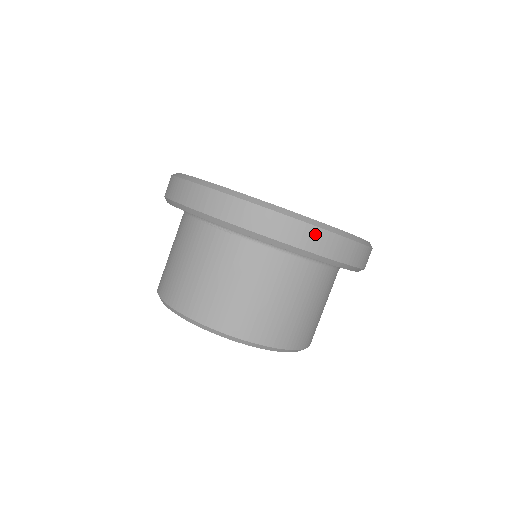
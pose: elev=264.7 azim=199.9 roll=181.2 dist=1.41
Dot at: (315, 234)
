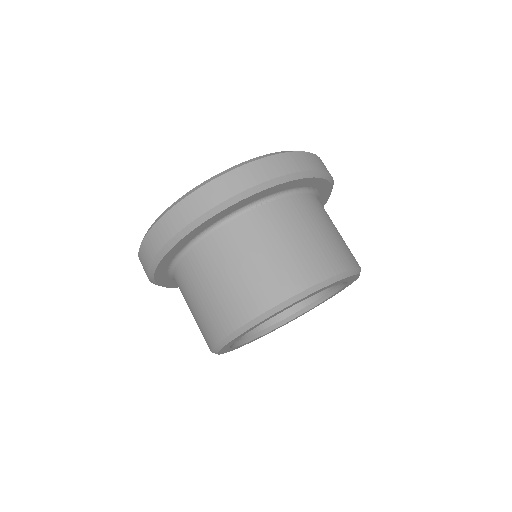
Dot at: (320, 161)
